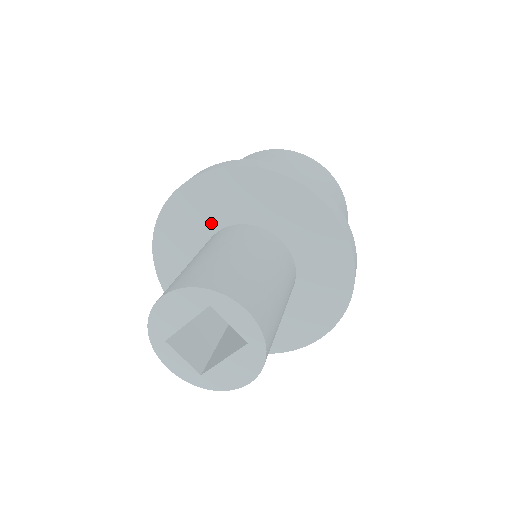
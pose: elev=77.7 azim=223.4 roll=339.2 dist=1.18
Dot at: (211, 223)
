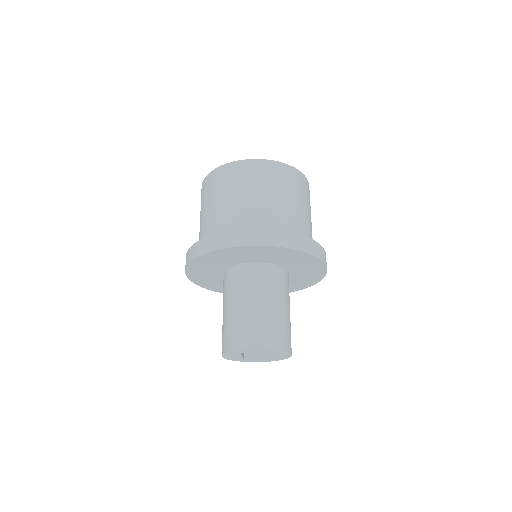
Dot at: (216, 274)
